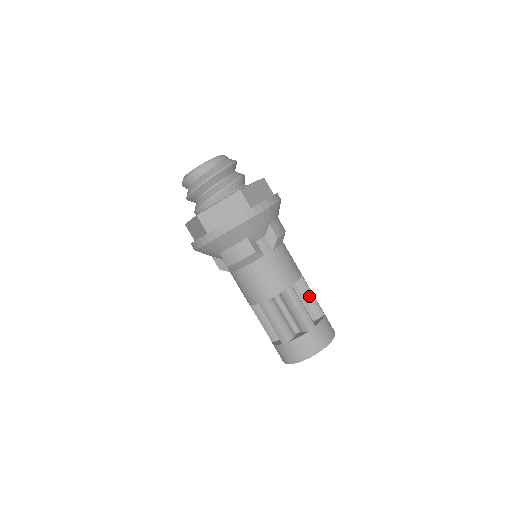
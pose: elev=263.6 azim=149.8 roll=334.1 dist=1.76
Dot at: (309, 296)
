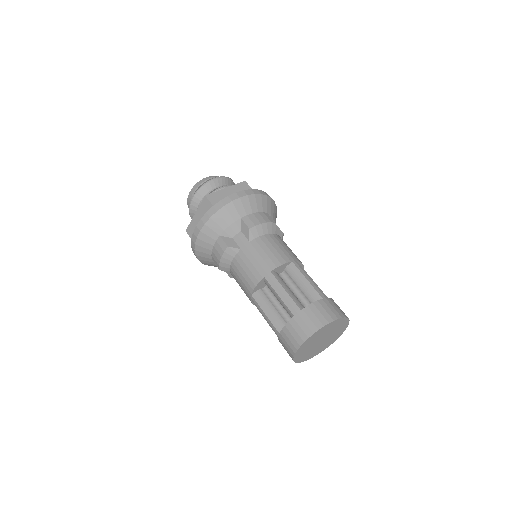
Dot at: (302, 281)
